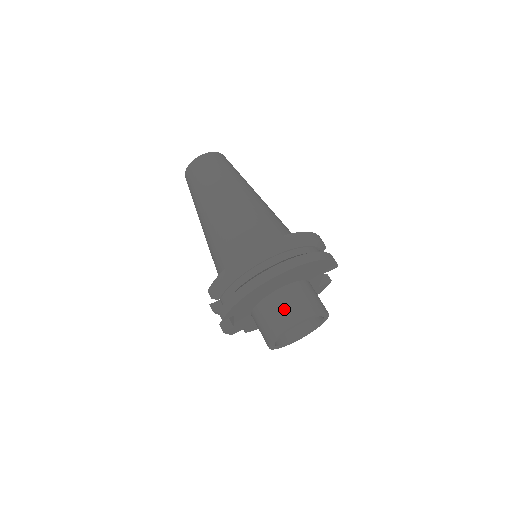
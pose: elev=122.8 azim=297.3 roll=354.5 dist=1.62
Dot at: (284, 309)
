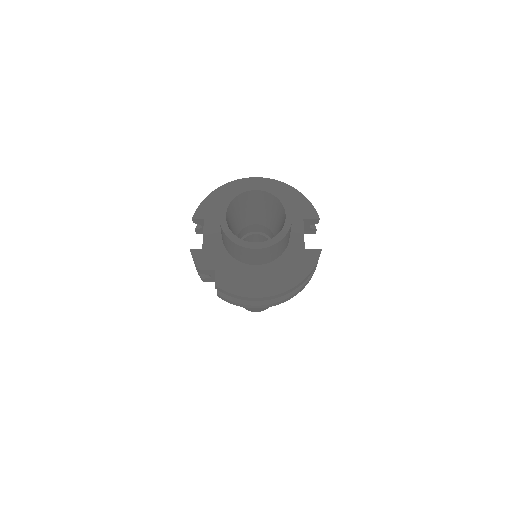
Dot at: occluded
